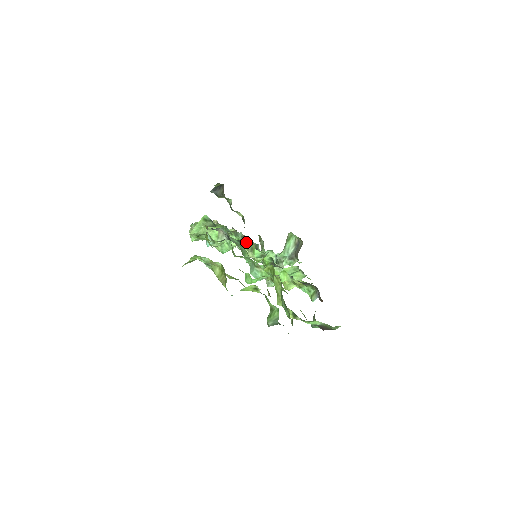
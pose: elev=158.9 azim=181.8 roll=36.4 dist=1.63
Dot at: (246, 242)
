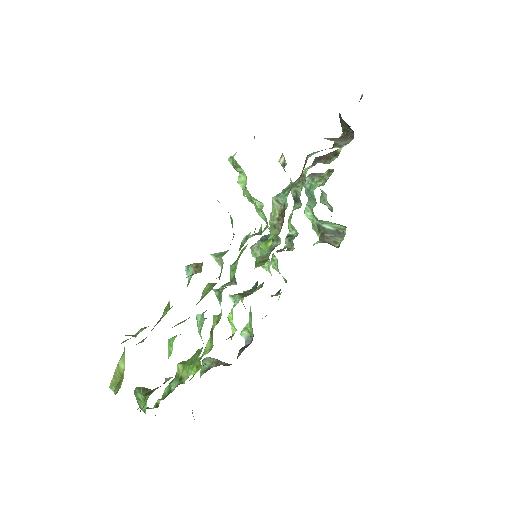
Dot at: (280, 214)
